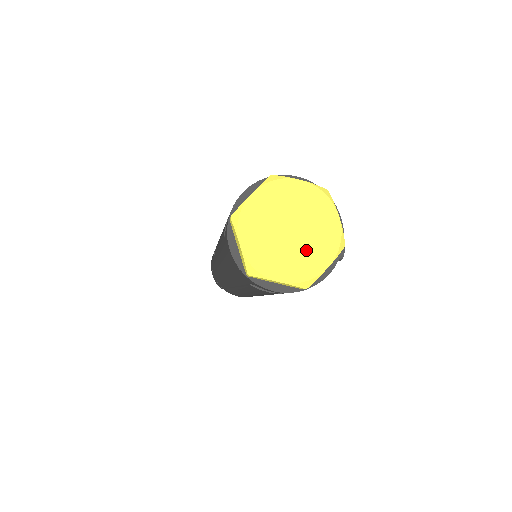
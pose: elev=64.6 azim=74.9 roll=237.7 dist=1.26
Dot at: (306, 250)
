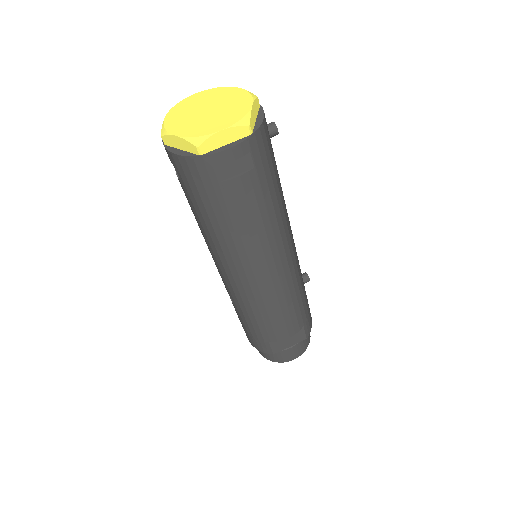
Dot at: (228, 109)
